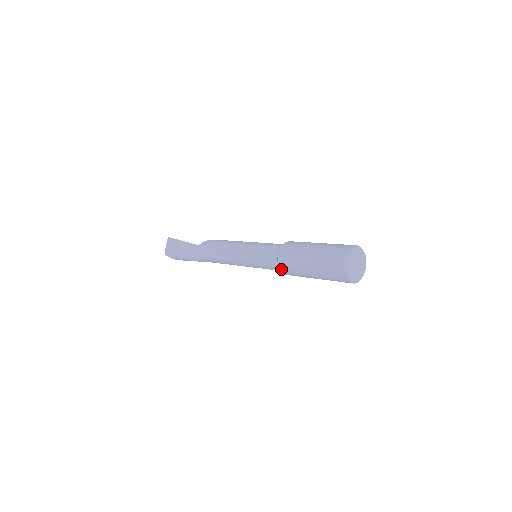
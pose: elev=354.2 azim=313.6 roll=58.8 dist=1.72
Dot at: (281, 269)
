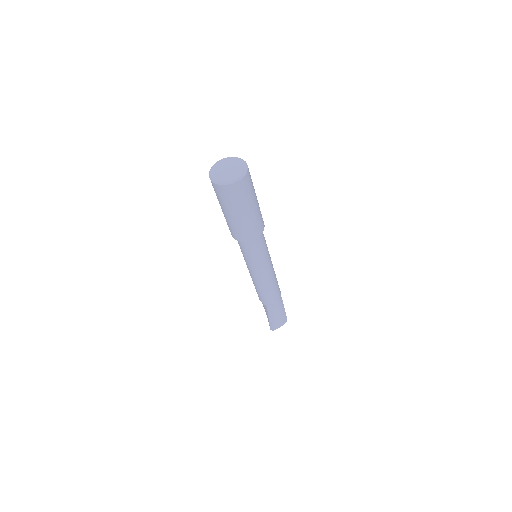
Dot at: (238, 240)
